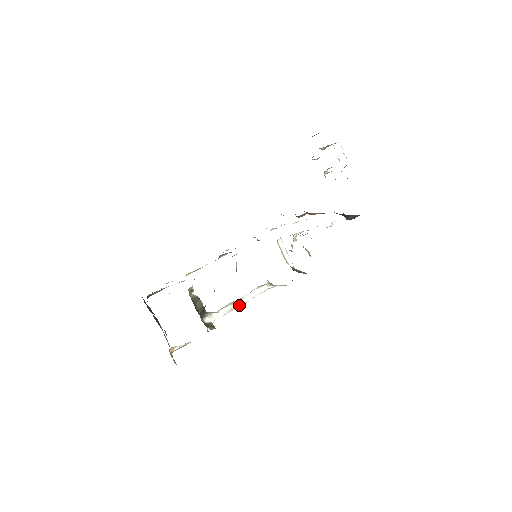
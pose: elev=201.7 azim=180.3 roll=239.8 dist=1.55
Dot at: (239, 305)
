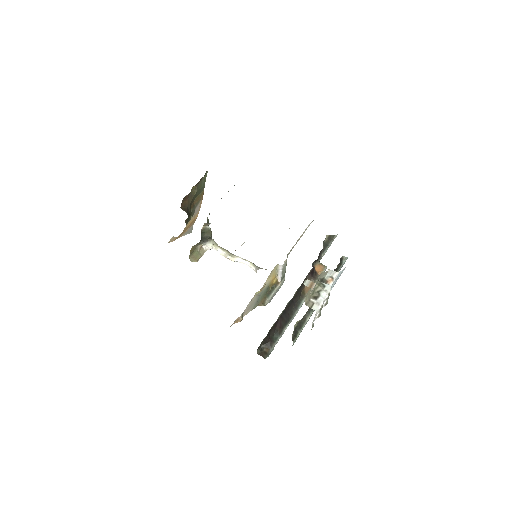
Dot at: (231, 259)
